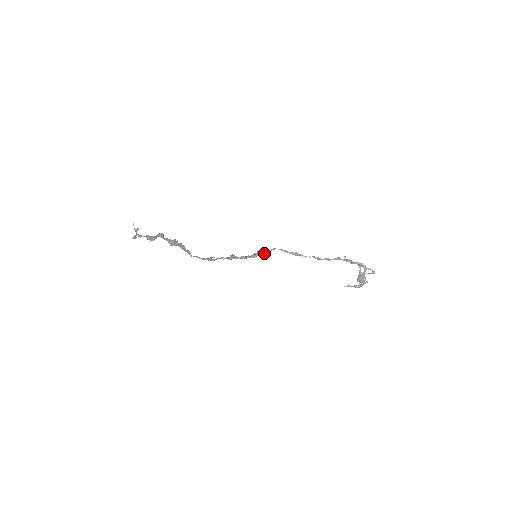
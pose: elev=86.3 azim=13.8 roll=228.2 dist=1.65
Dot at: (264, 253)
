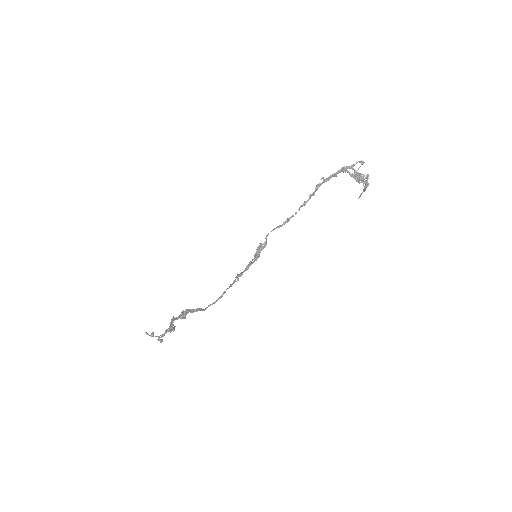
Dot at: (262, 247)
